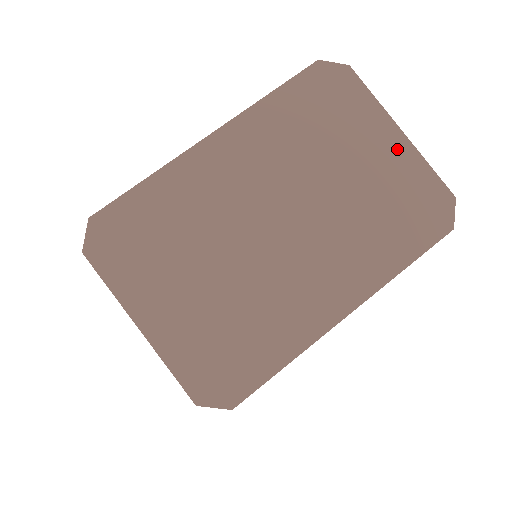
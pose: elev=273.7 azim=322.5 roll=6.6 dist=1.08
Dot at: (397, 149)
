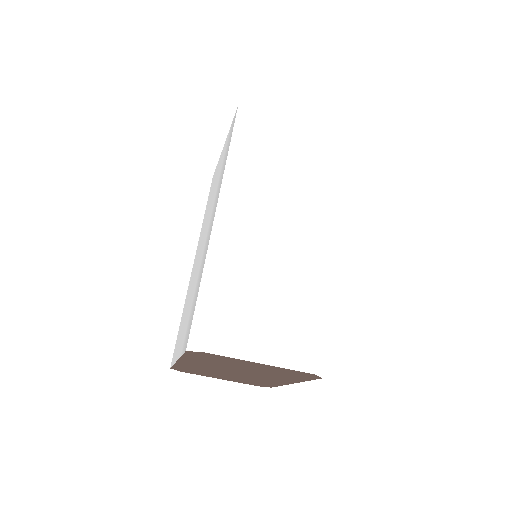
Dot at: (265, 366)
